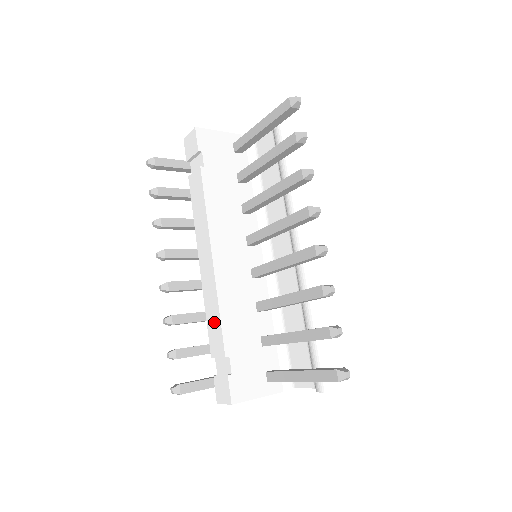
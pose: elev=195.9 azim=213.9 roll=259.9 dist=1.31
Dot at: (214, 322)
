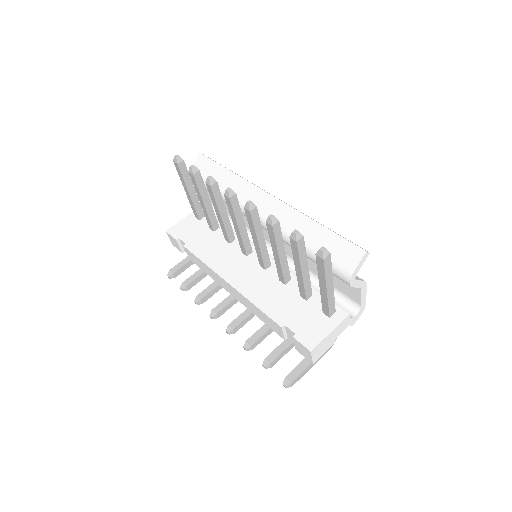
Dot at: (262, 316)
